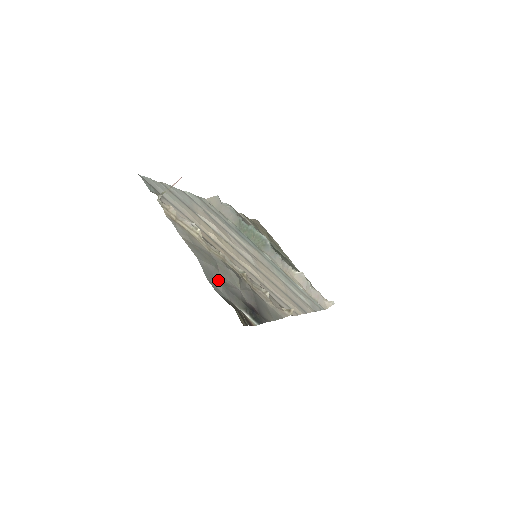
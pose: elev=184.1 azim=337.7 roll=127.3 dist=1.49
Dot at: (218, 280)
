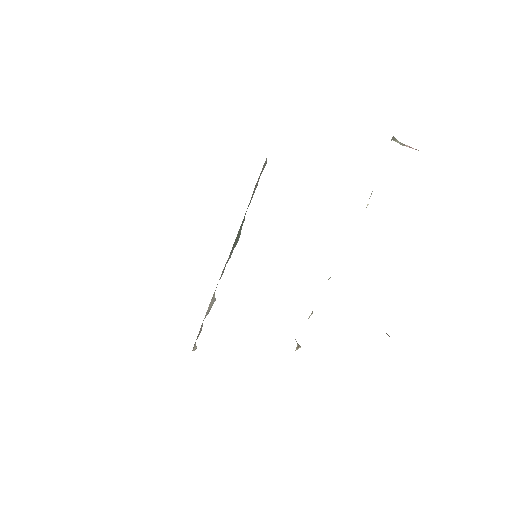
Dot at: occluded
